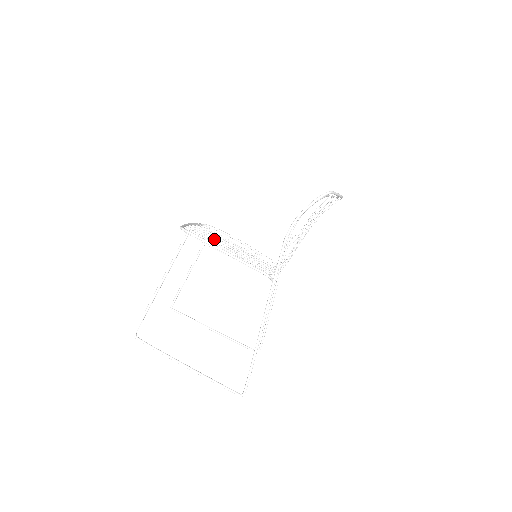
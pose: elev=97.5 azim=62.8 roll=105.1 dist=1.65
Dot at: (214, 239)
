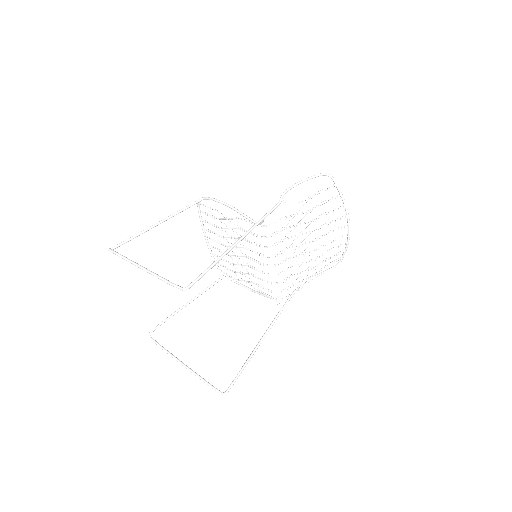
Dot at: (223, 244)
